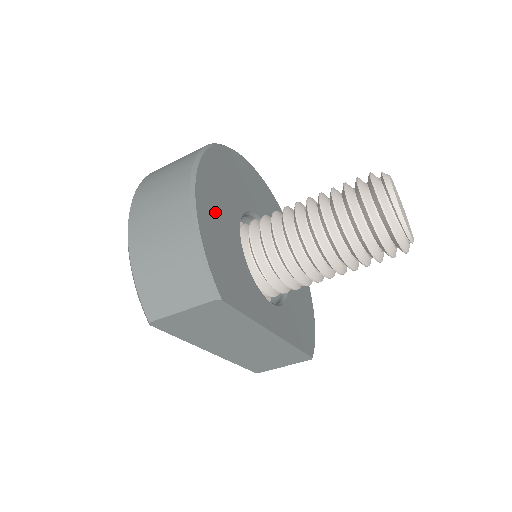
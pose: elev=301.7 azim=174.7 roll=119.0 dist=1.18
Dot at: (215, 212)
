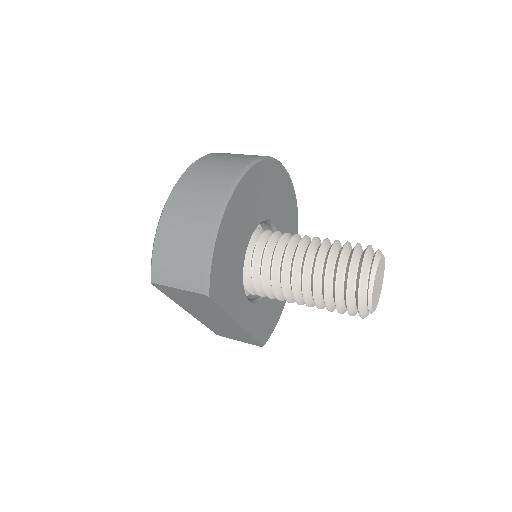
Dot at: (236, 222)
